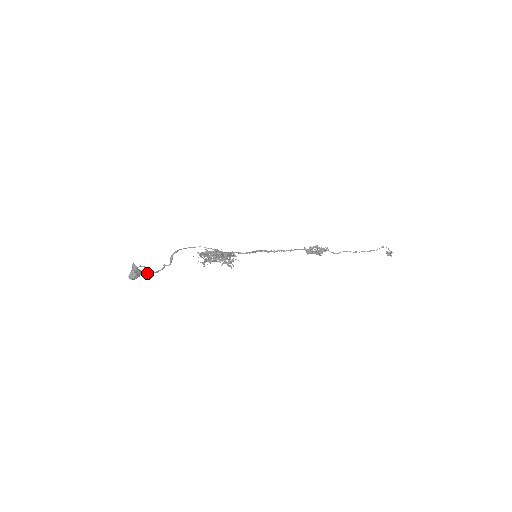
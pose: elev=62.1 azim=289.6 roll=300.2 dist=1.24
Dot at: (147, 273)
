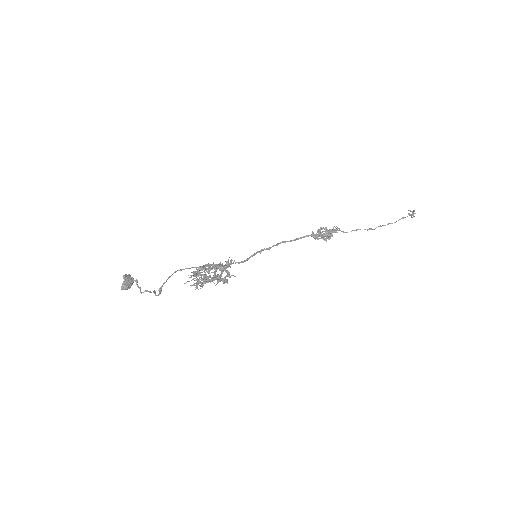
Dot at: (139, 288)
